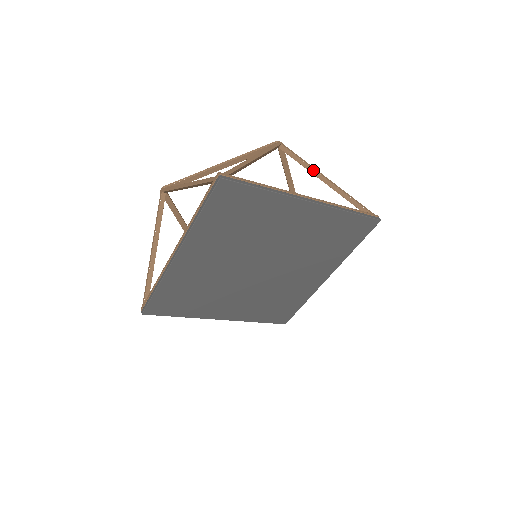
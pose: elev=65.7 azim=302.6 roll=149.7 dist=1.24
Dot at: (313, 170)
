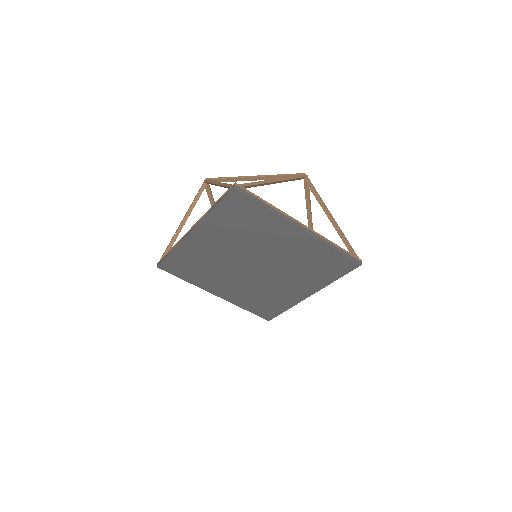
Dot at: (323, 206)
